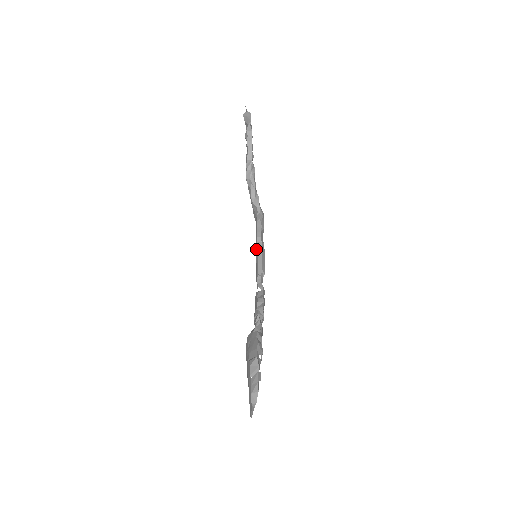
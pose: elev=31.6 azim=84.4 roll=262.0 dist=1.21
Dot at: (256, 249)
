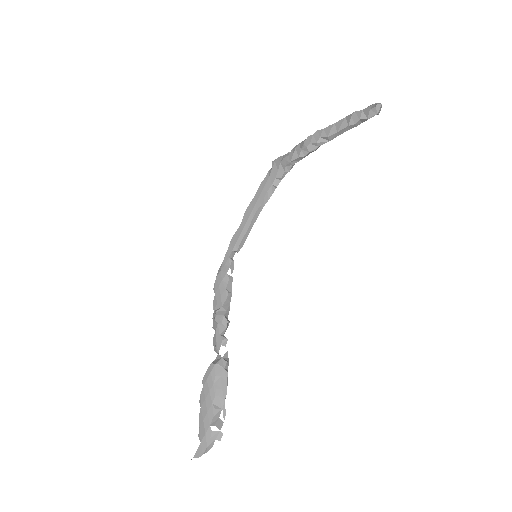
Dot at: (251, 215)
